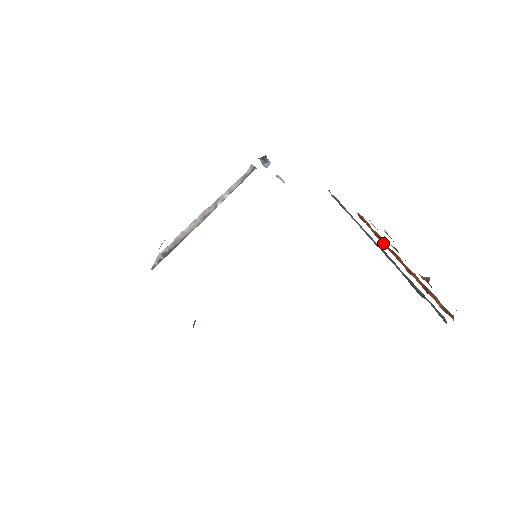
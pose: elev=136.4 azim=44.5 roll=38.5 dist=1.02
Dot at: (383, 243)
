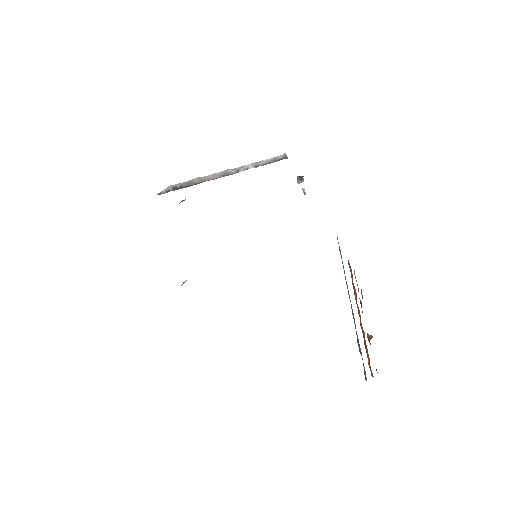
Dot at: (355, 293)
